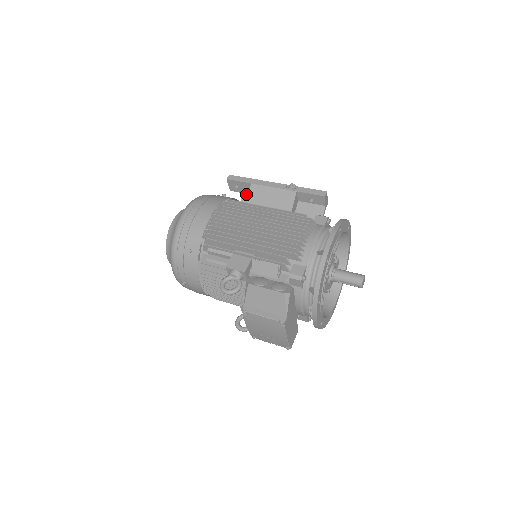
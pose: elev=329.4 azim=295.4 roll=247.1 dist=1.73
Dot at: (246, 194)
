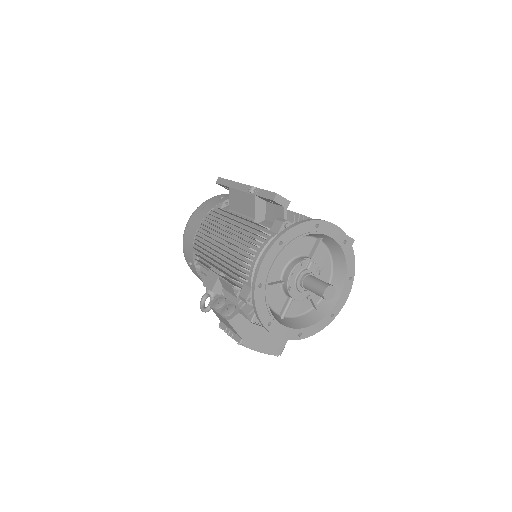
Dot at: occluded
